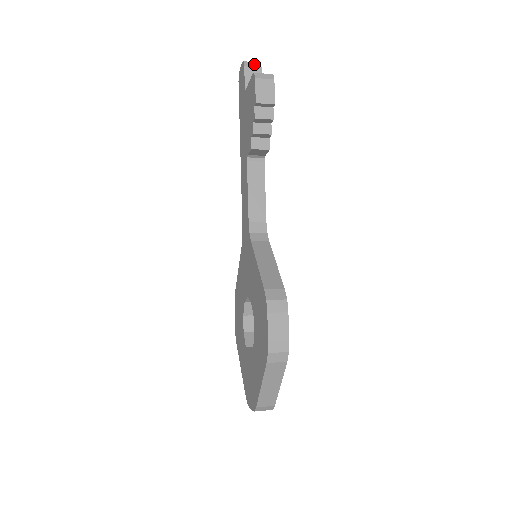
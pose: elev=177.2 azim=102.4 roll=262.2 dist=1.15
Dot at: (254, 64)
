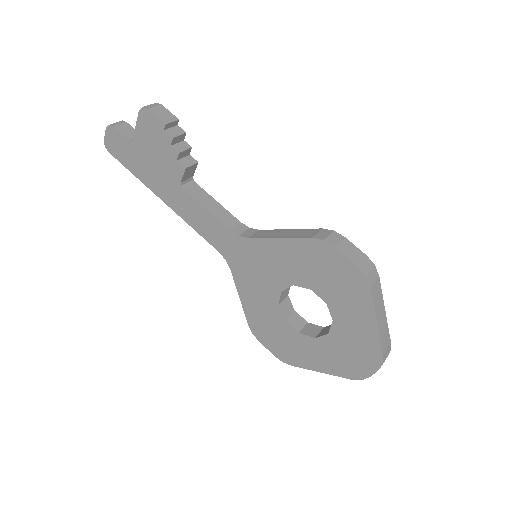
Dot at: (119, 123)
